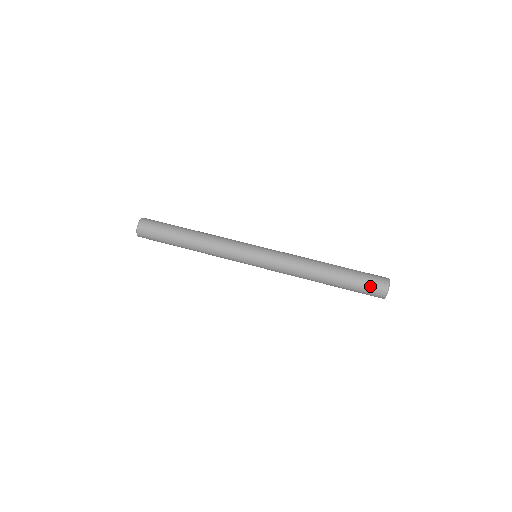
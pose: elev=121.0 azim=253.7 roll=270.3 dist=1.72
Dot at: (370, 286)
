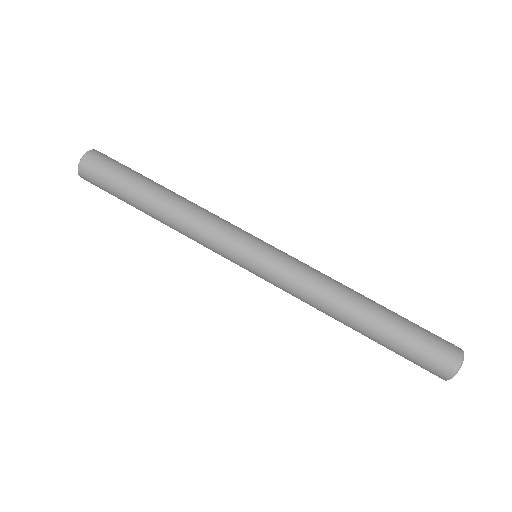
Dot at: (433, 349)
